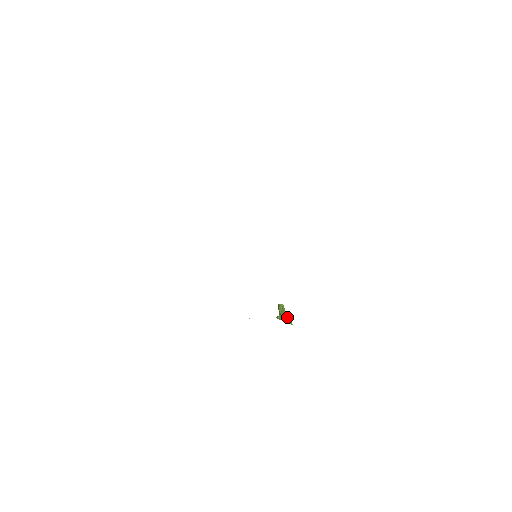
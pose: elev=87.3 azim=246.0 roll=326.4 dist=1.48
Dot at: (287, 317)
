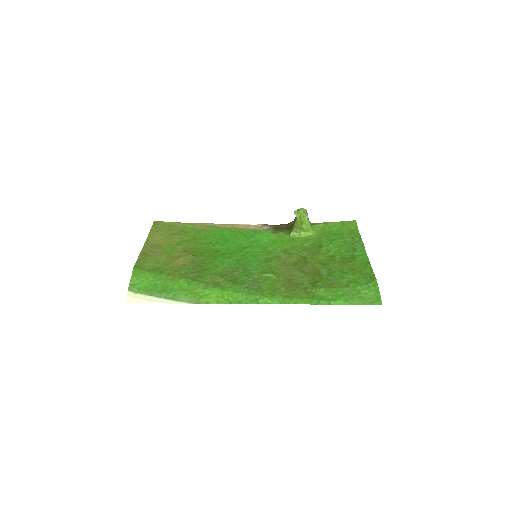
Dot at: (302, 227)
